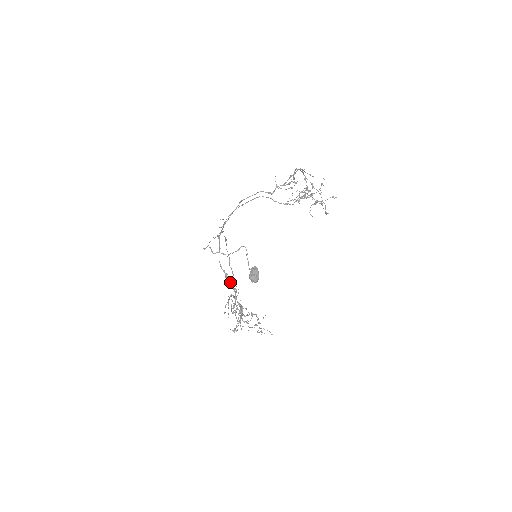
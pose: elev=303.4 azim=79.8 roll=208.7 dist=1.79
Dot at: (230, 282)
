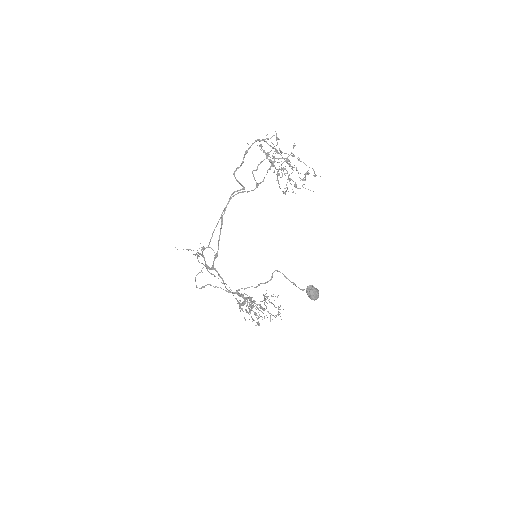
Dot at: (243, 296)
